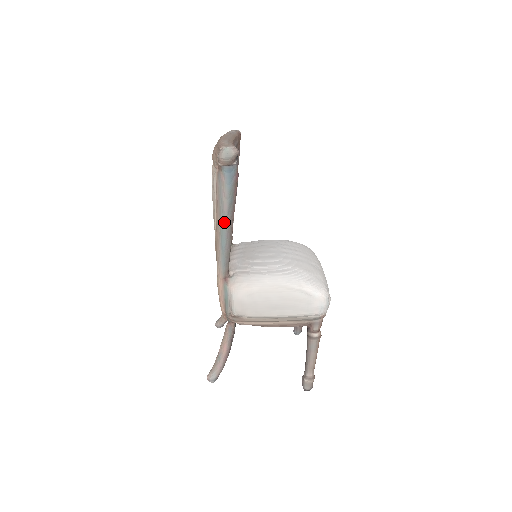
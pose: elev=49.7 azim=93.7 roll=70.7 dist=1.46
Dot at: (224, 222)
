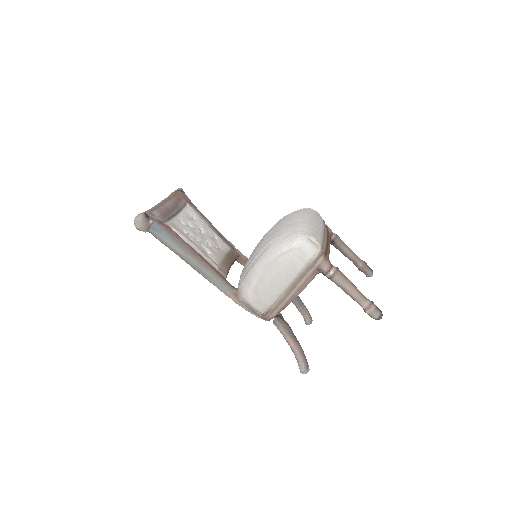
Dot at: (190, 261)
